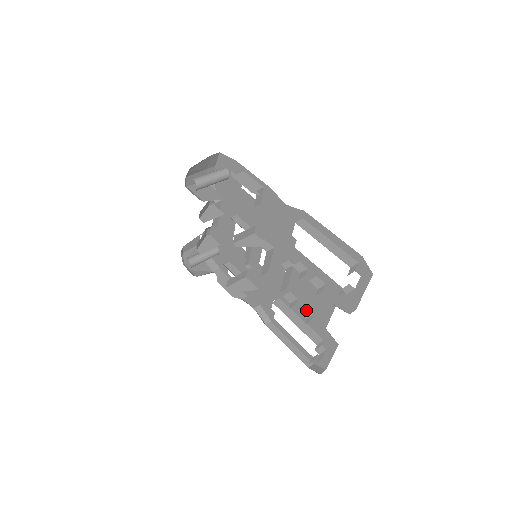
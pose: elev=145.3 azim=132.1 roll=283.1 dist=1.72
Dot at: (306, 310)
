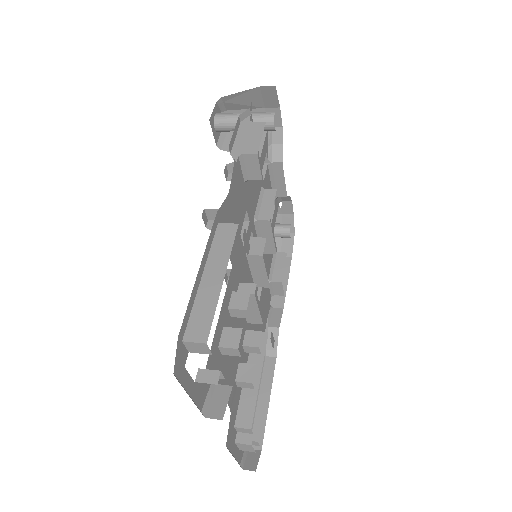
Dot at: (249, 370)
